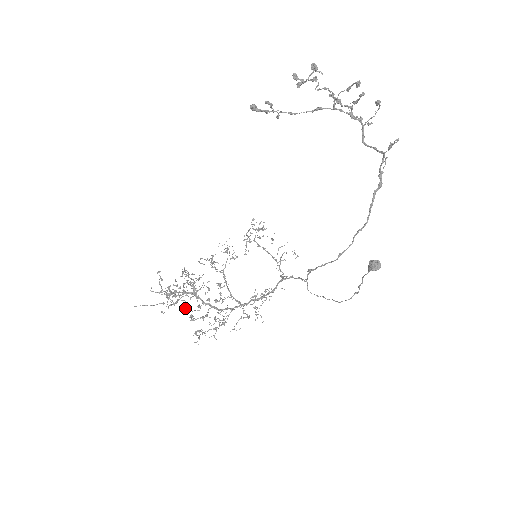
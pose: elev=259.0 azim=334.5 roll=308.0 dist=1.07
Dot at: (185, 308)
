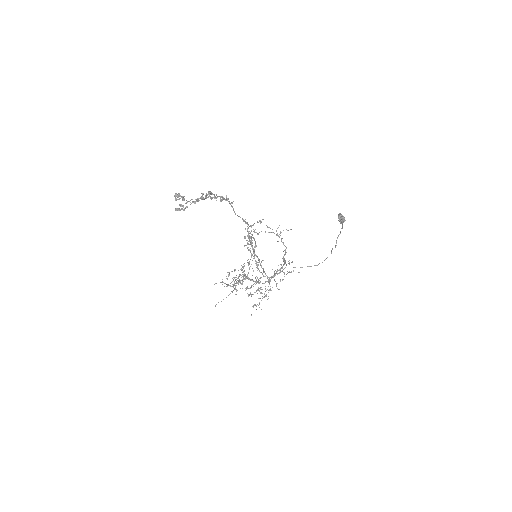
Dot at: (247, 287)
